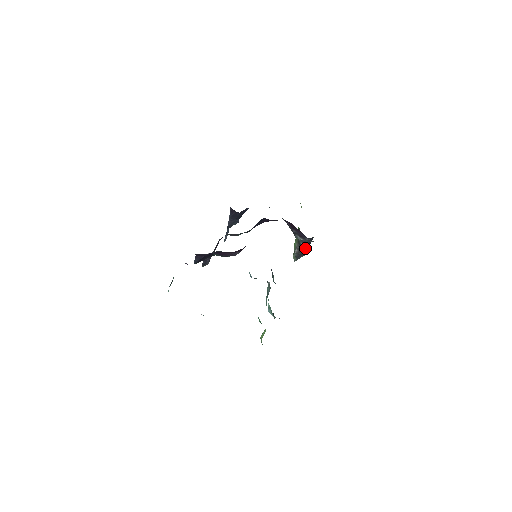
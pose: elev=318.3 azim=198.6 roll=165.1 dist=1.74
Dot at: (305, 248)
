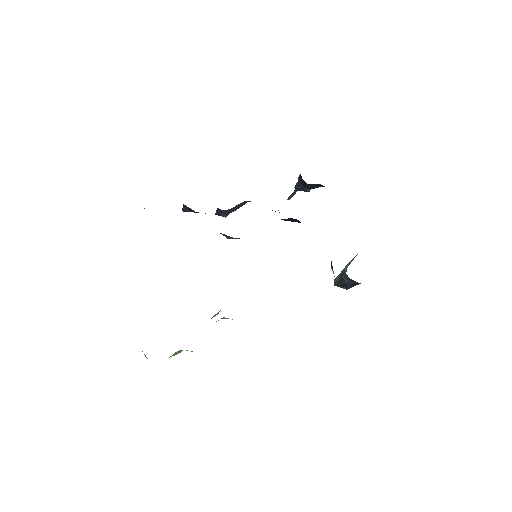
Dot at: (345, 285)
